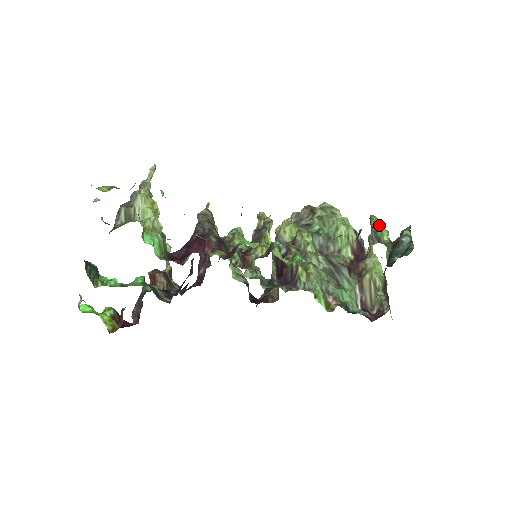
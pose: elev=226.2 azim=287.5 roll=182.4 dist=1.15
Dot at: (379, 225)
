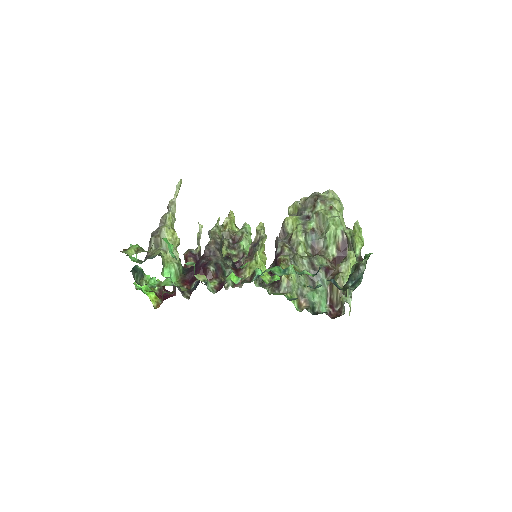
Dot at: (356, 237)
